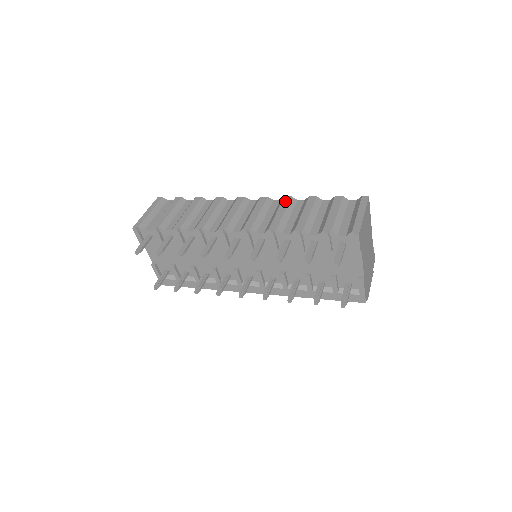
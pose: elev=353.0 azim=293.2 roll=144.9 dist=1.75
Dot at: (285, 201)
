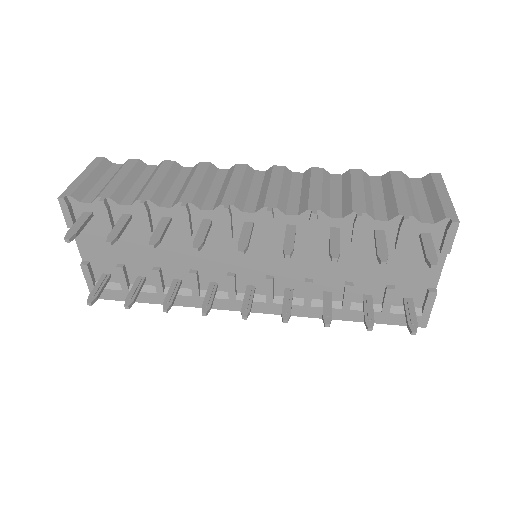
Dot at: (316, 173)
